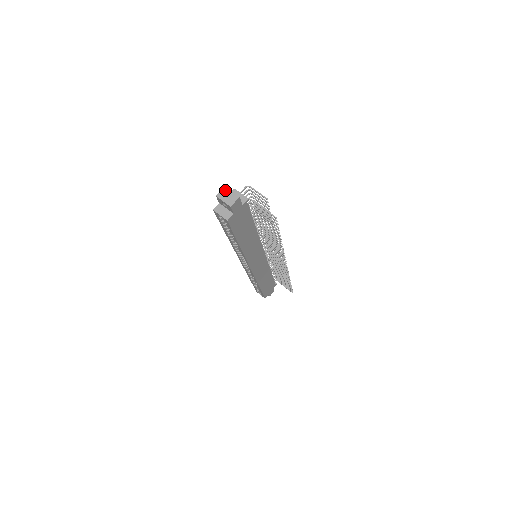
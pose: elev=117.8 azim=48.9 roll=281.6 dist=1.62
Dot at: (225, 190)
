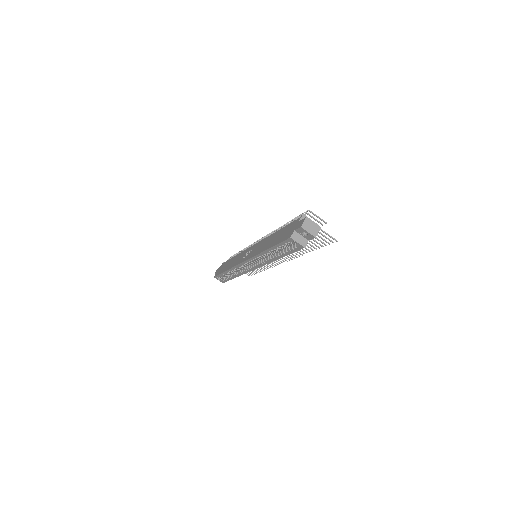
Dot at: (308, 221)
